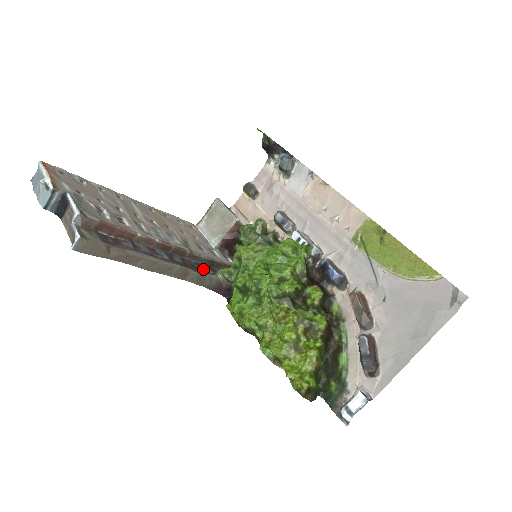
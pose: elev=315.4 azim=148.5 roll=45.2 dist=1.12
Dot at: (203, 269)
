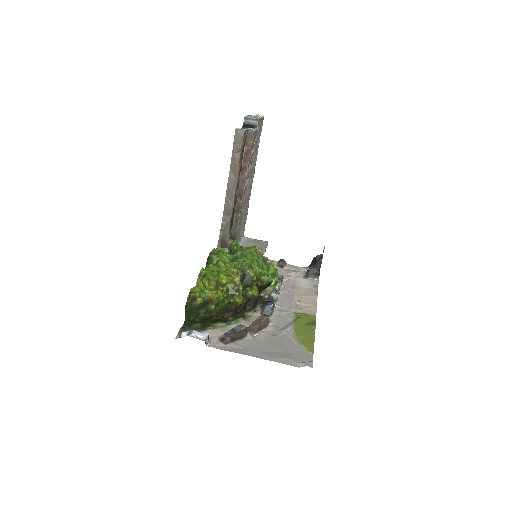
Dot at: occluded
